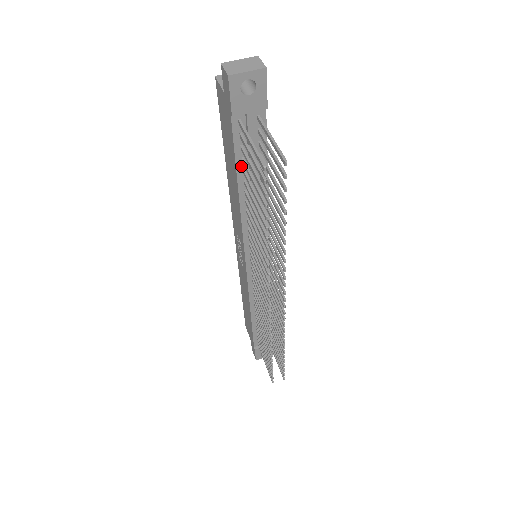
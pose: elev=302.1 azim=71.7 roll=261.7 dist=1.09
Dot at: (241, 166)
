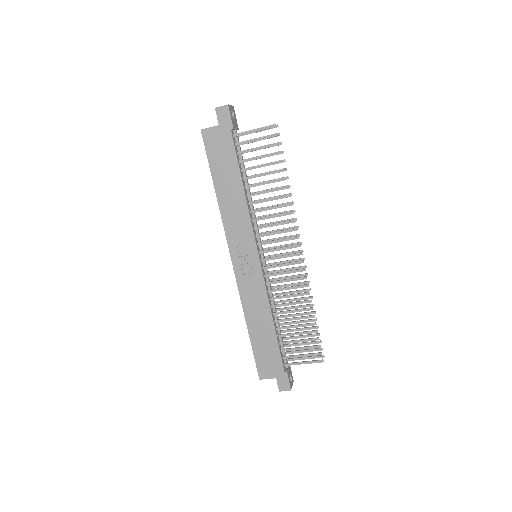
Dot at: (240, 167)
